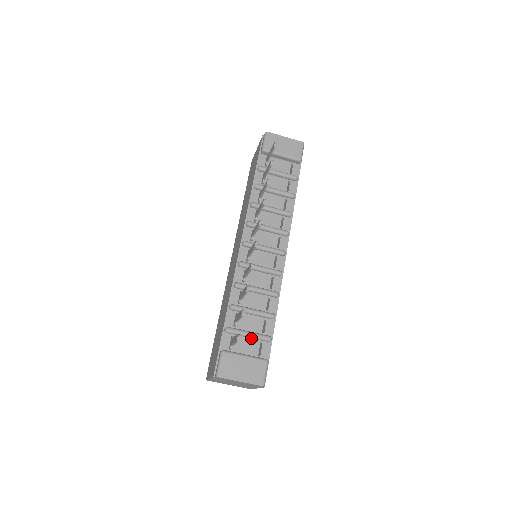
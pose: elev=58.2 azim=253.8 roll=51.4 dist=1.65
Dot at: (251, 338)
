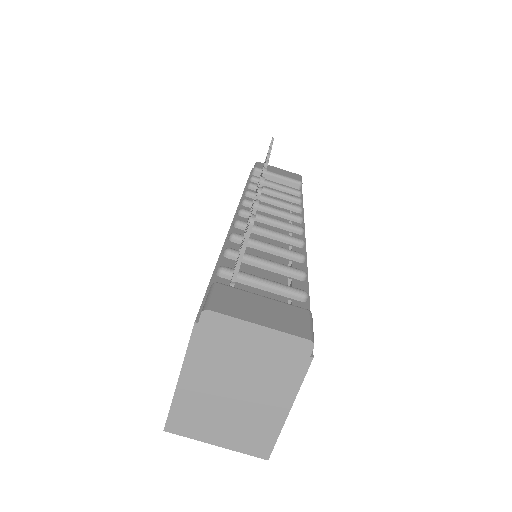
Dot at: (268, 291)
